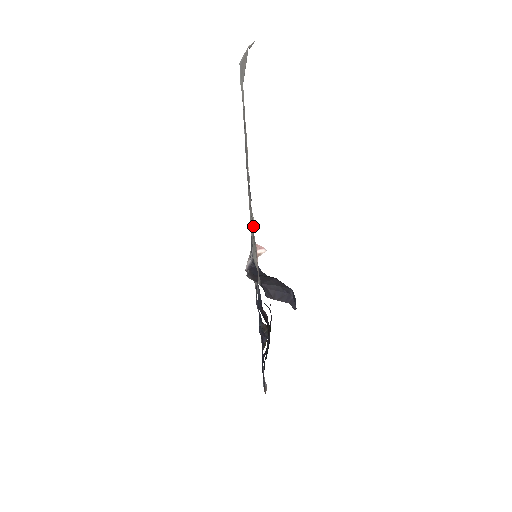
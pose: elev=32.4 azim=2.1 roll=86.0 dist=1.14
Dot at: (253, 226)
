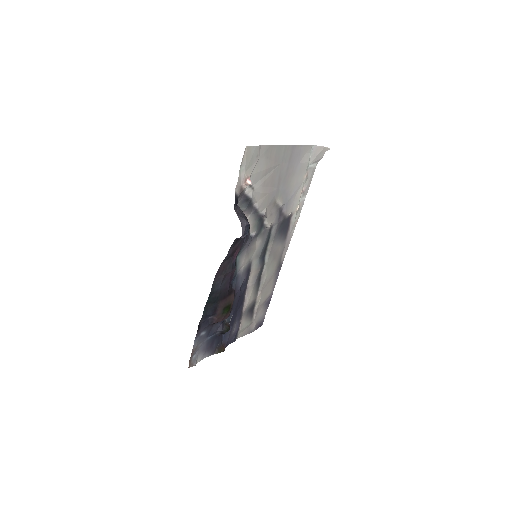
Dot at: (262, 211)
